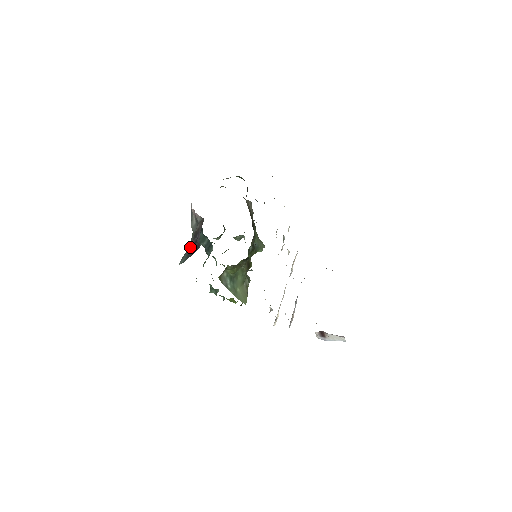
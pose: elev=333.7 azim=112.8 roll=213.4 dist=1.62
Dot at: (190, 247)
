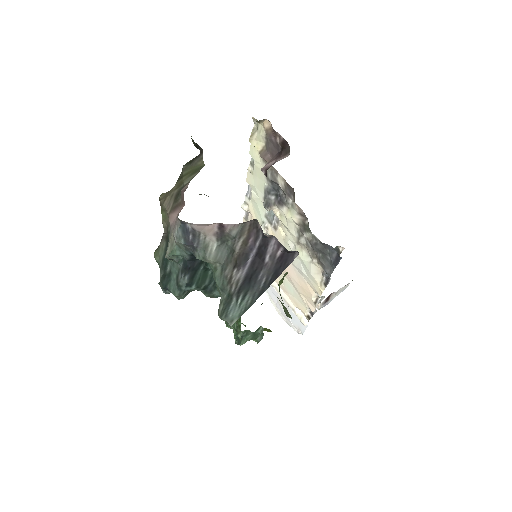
Dot at: (242, 283)
